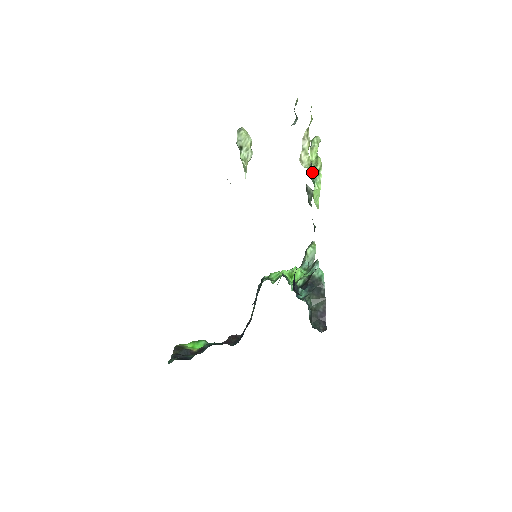
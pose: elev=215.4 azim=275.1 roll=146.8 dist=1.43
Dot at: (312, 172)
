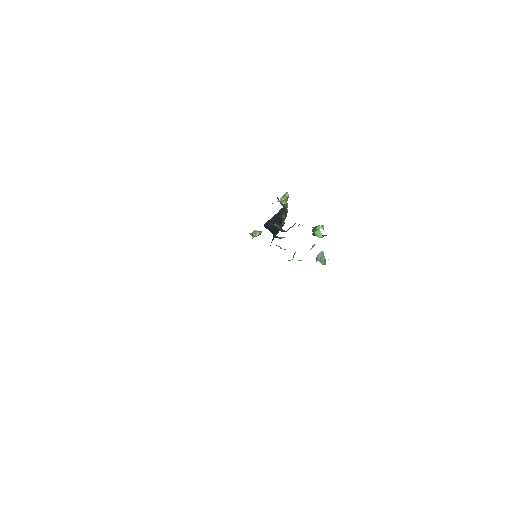
Dot at: (313, 229)
